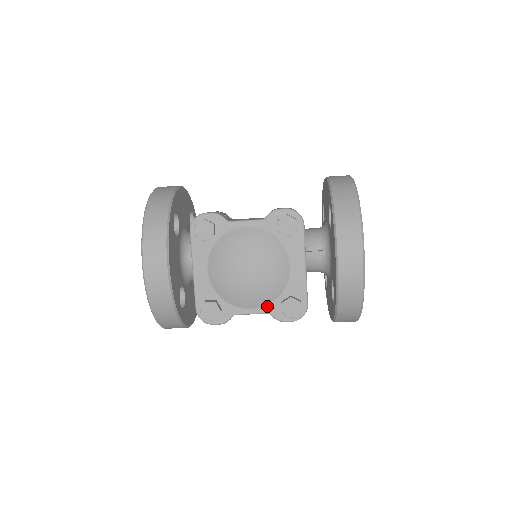
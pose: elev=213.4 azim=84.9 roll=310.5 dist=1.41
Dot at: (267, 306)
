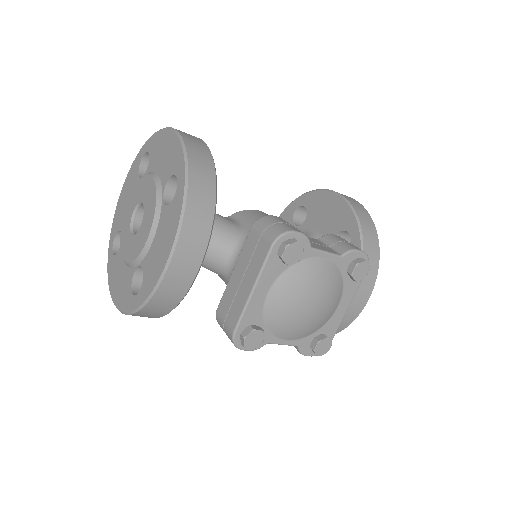
Dot at: (300, 339)
